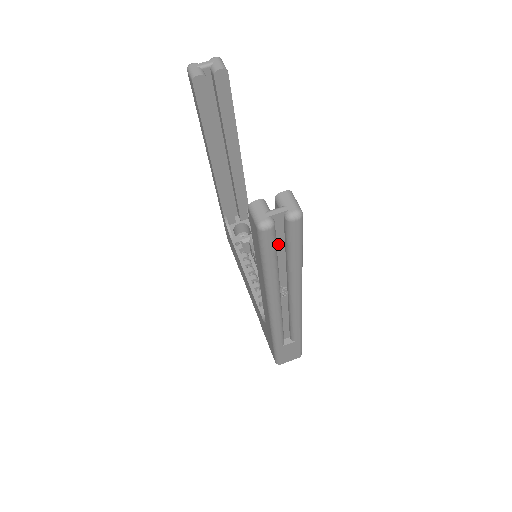
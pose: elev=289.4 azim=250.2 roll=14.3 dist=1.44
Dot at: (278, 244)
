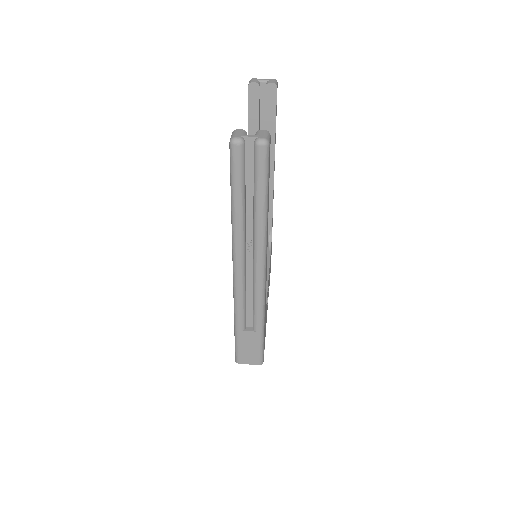
Dot at: (248, 176)
